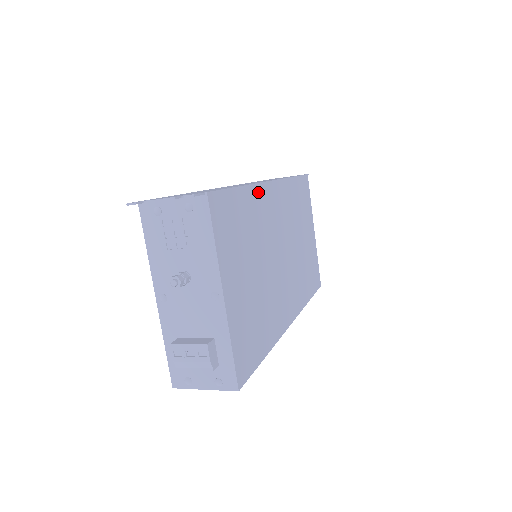
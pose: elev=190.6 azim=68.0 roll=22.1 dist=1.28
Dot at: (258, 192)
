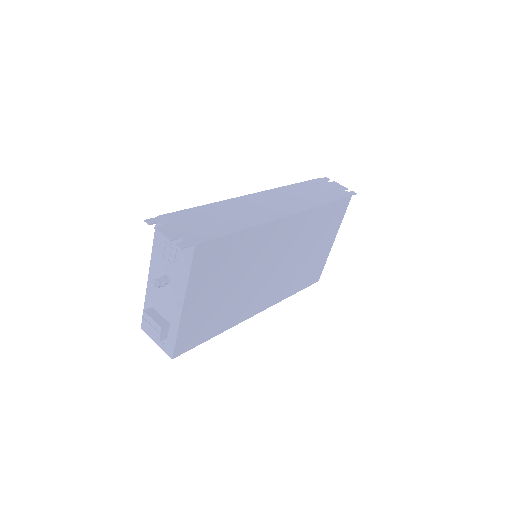
Dot at: (263, 229)
